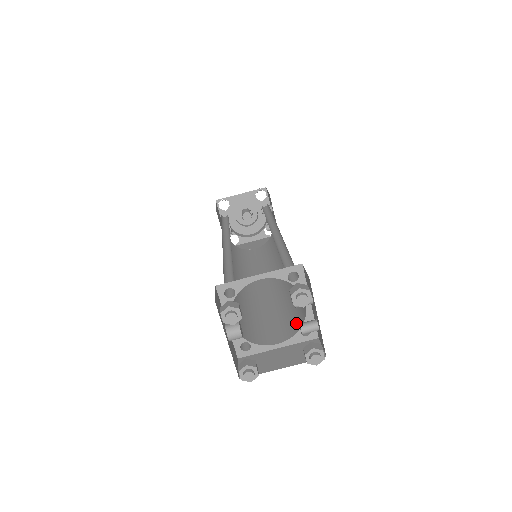
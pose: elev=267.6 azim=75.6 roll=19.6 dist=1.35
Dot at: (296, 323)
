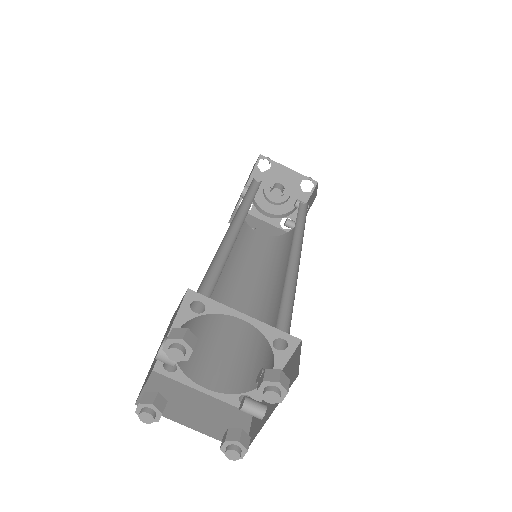
Dot at: (242, 380)
